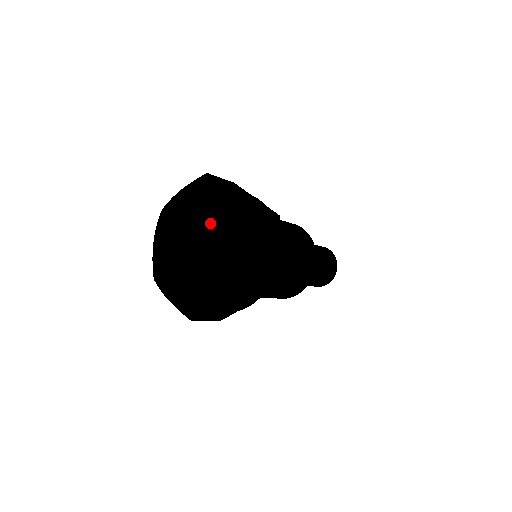
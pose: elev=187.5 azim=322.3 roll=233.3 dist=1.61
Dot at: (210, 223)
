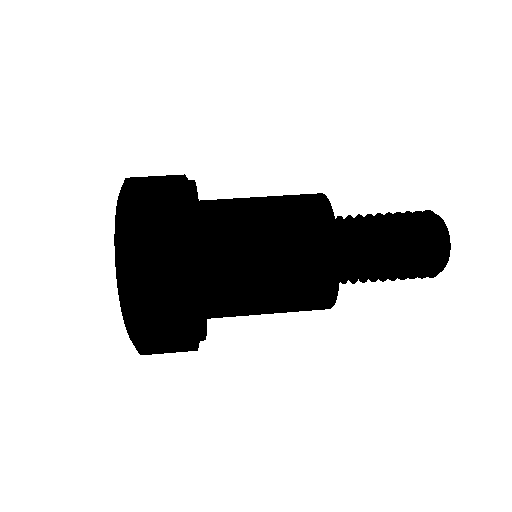
Dot at: occluded
